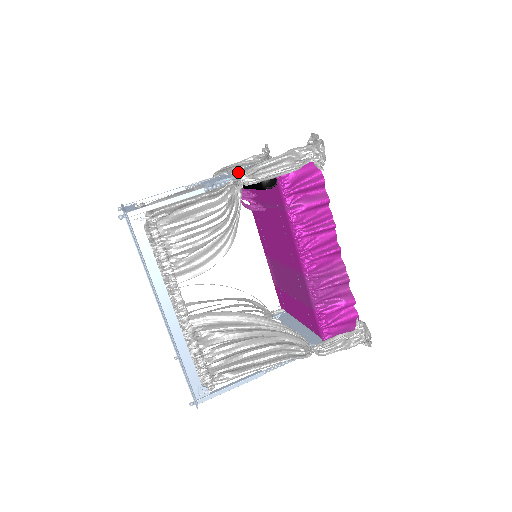
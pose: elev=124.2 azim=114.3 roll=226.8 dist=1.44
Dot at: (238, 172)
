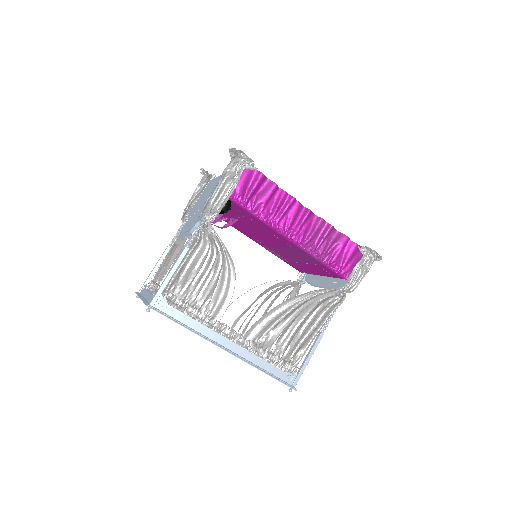
Dot at: (198, 210)
